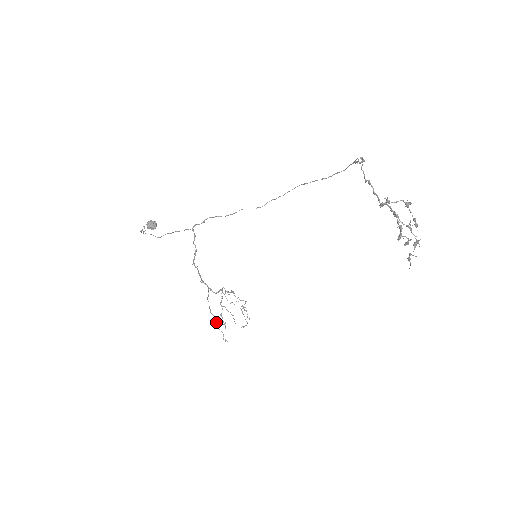
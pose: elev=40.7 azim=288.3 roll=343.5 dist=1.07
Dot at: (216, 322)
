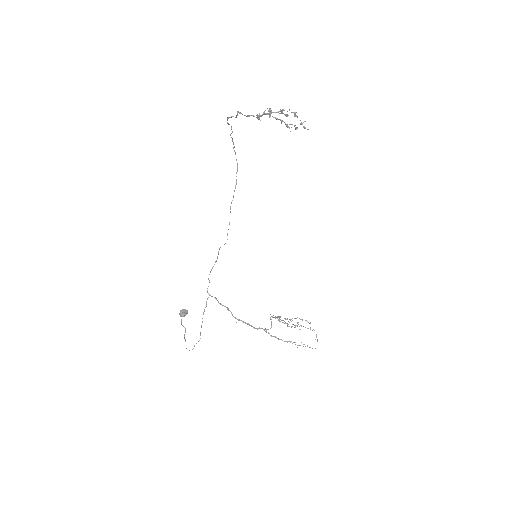
Dot at: (295, 344)
